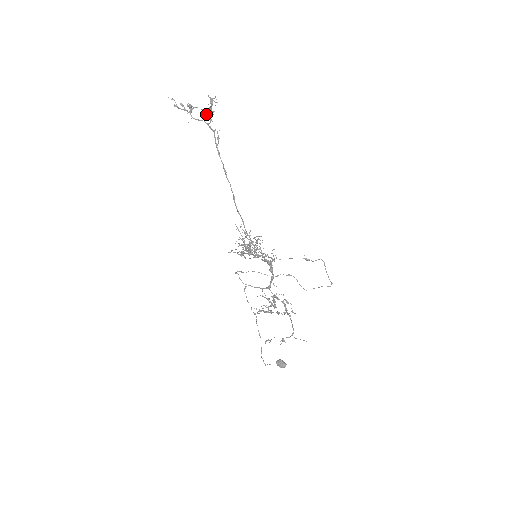
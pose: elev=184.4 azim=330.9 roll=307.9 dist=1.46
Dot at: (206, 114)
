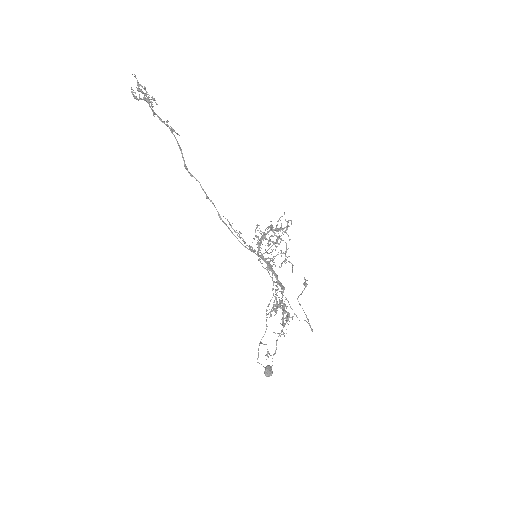
Dot at: (154, 100)
